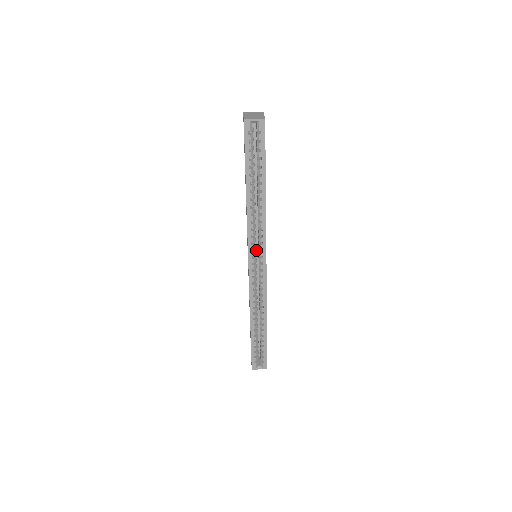
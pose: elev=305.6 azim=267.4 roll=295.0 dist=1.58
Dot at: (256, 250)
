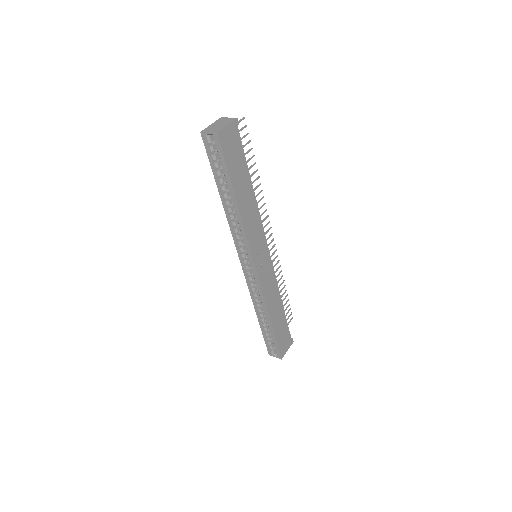
Dot at: occluded
